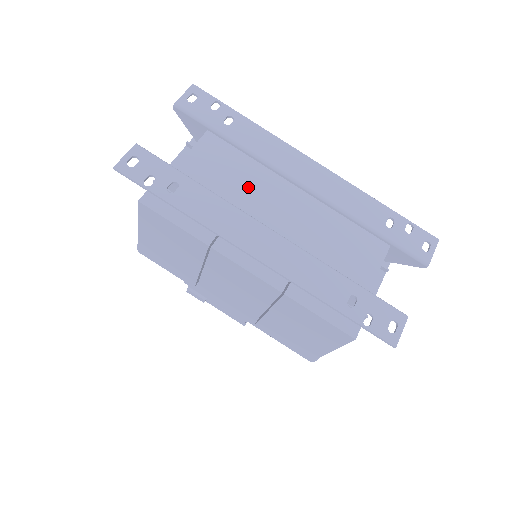
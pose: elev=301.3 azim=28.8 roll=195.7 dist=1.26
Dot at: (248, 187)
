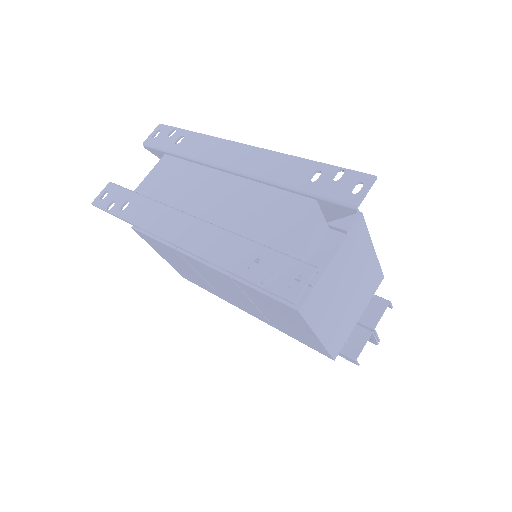
Dot at: (185, 187)
